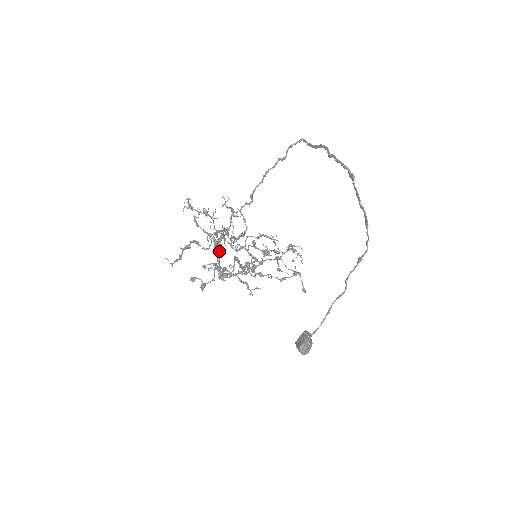
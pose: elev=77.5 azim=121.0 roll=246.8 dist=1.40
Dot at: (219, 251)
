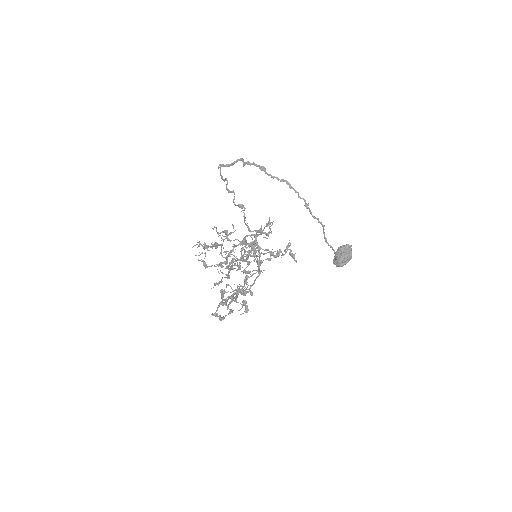
Dot at: occluded
